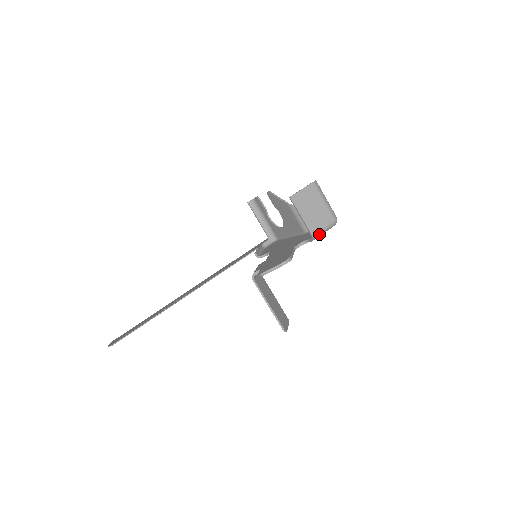
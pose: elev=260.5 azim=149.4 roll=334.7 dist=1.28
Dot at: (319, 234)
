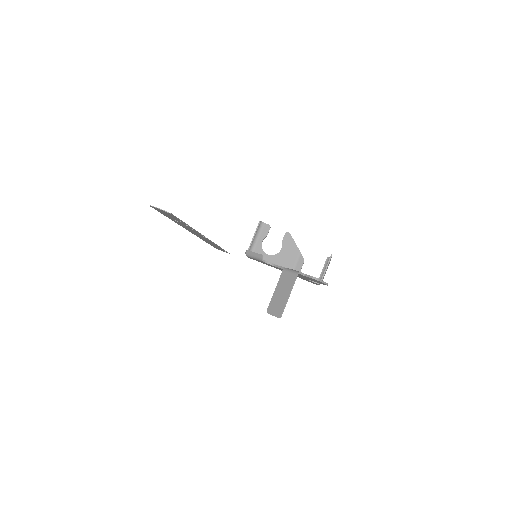
Dot at: occluded
